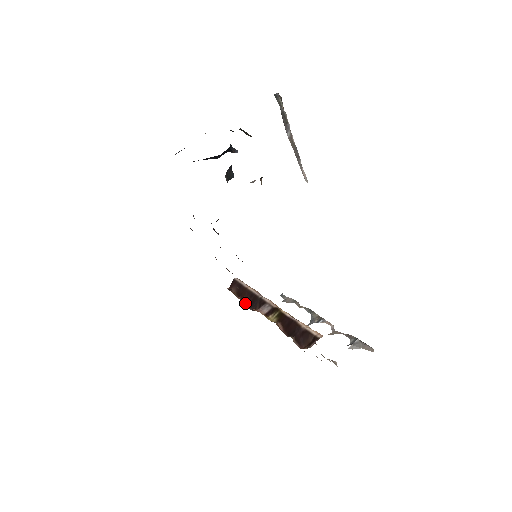
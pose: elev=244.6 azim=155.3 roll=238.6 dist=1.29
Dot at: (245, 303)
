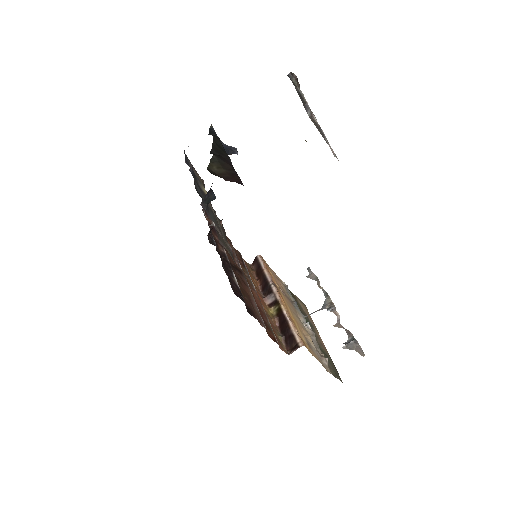
Dot at: (259, 285)
